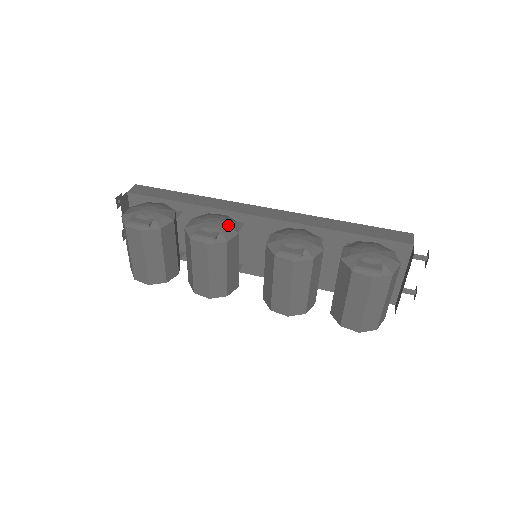
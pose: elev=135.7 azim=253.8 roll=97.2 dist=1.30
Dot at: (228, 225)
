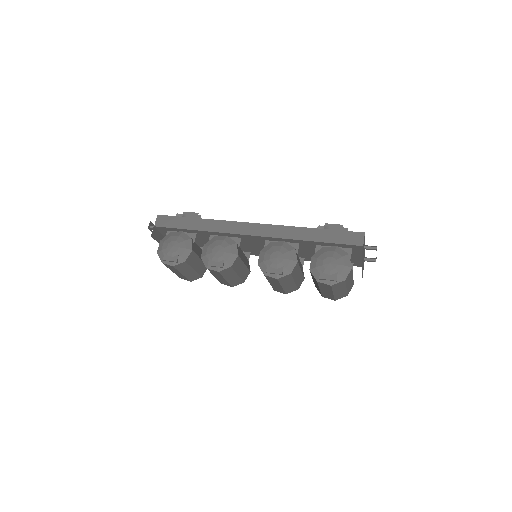
Dot at: (229, 251)
